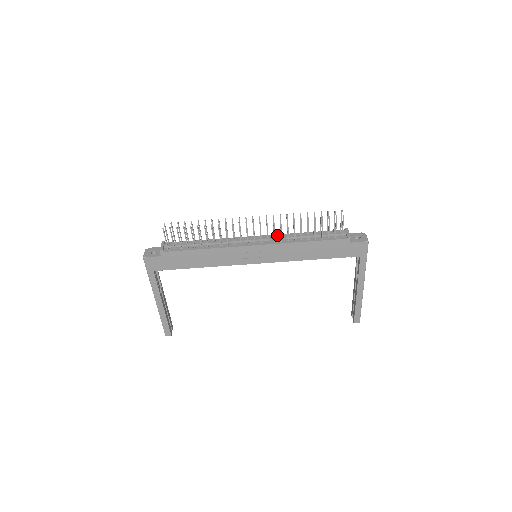
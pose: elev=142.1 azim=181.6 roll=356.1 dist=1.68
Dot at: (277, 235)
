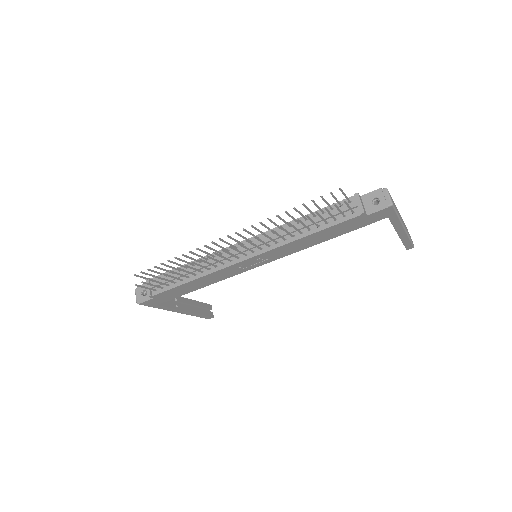
Dot at: (269, 232)
